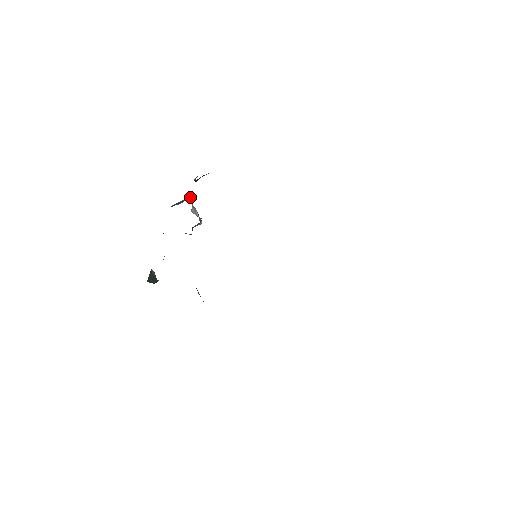
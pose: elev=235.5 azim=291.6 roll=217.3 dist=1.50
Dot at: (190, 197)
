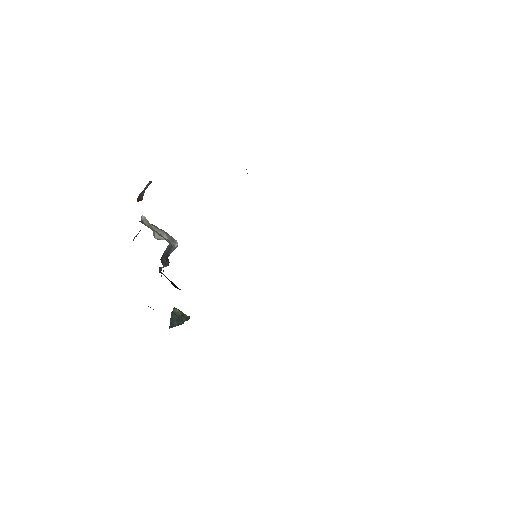
Dot at: (146, 222)
